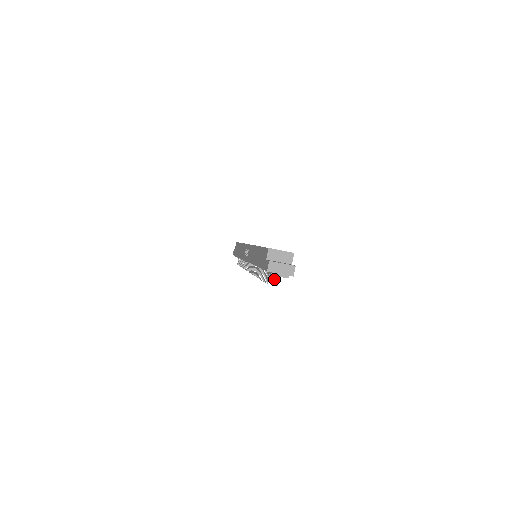
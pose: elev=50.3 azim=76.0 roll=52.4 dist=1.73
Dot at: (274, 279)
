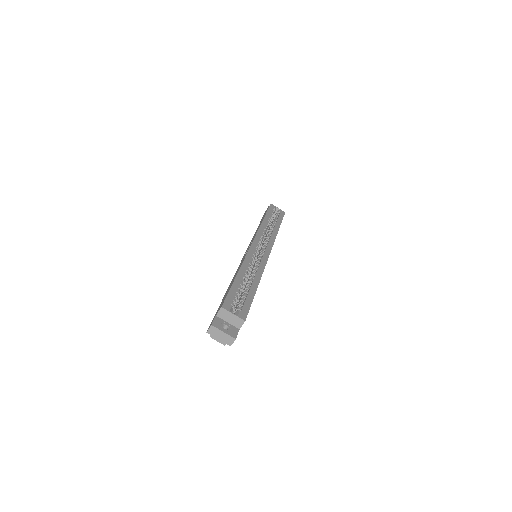
Dot at: occluded
